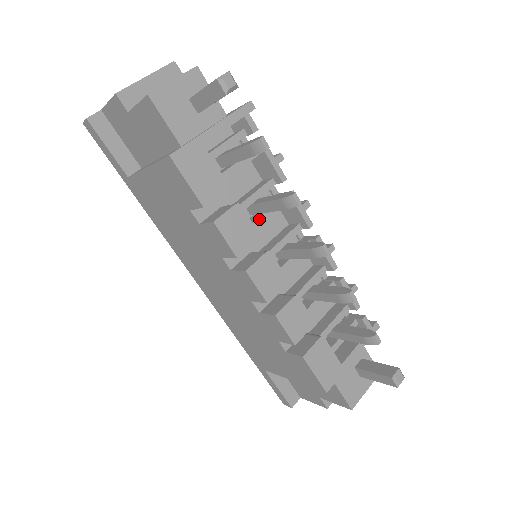
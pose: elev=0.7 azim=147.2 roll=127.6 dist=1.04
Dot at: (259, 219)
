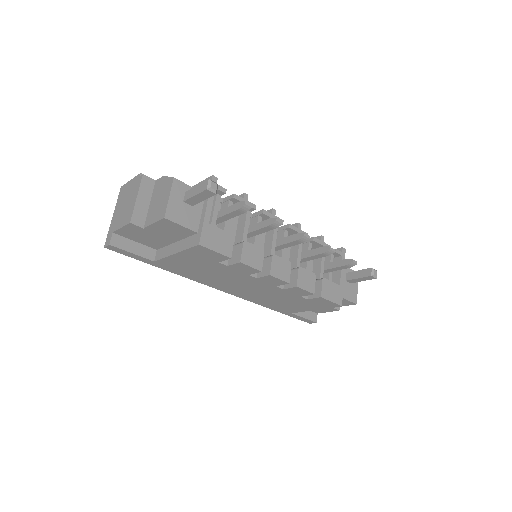
Dot at: (256, 240)
